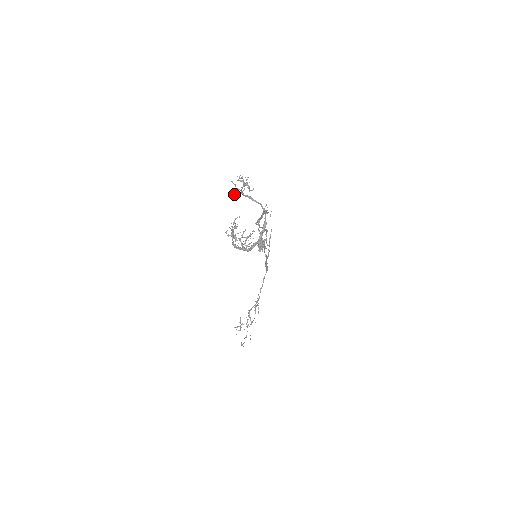
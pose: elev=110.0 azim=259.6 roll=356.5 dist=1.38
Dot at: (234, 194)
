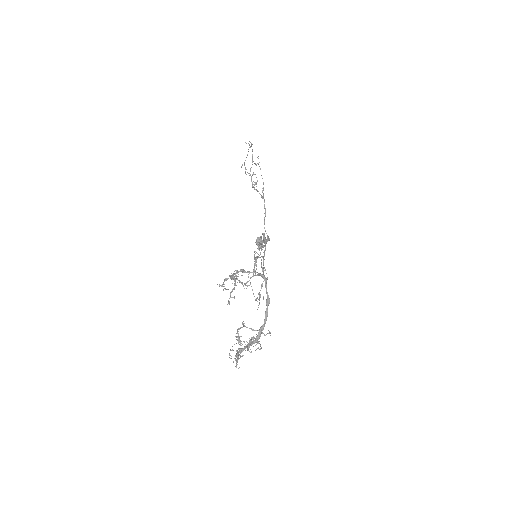
Dot at: occluded
